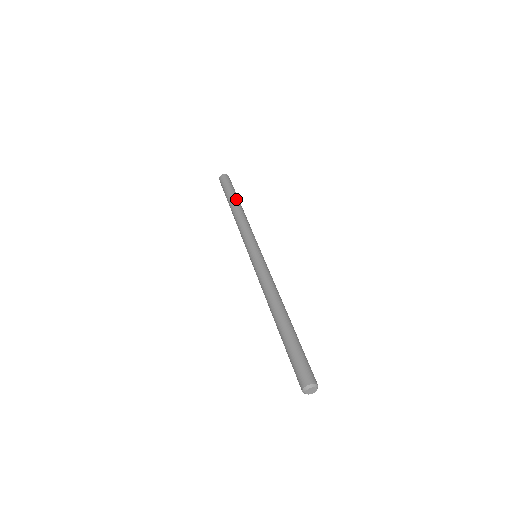
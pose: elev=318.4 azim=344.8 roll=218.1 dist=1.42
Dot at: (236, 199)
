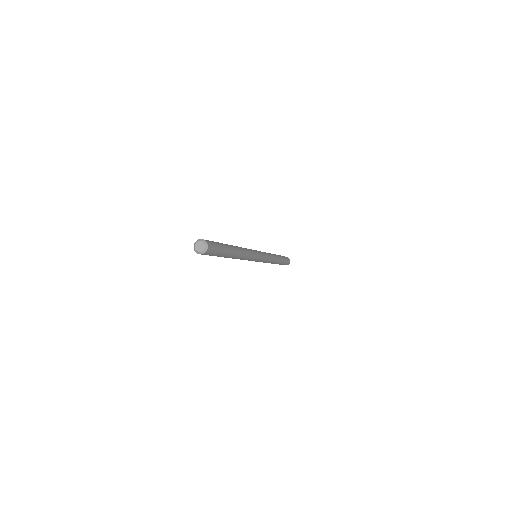
Dot at: occluded
